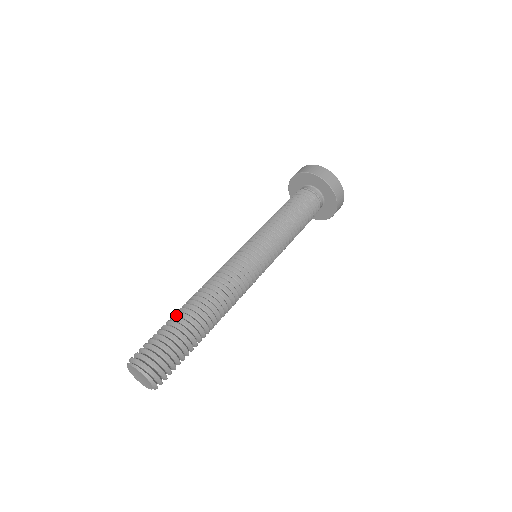
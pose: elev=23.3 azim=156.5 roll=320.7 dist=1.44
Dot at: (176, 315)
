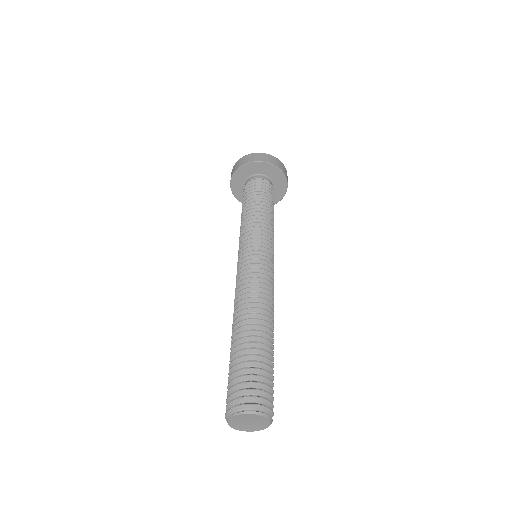
Dot at: (247, 339)
